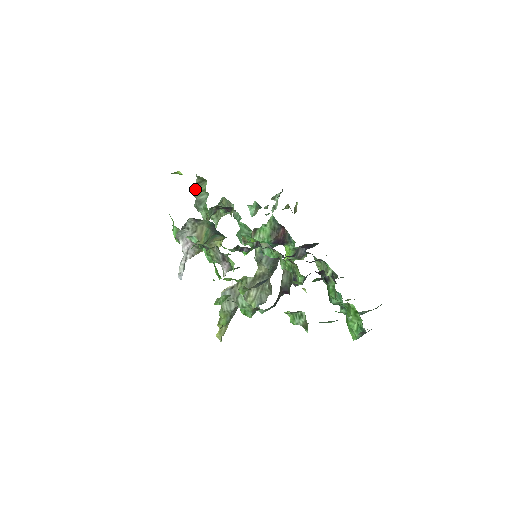
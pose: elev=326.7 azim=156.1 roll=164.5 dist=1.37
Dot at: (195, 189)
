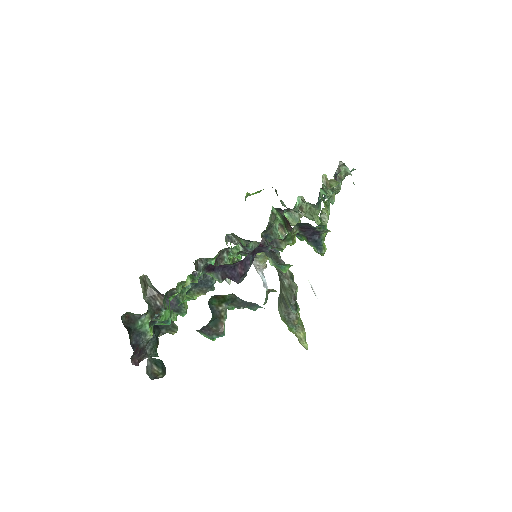
Dot at: occluded
